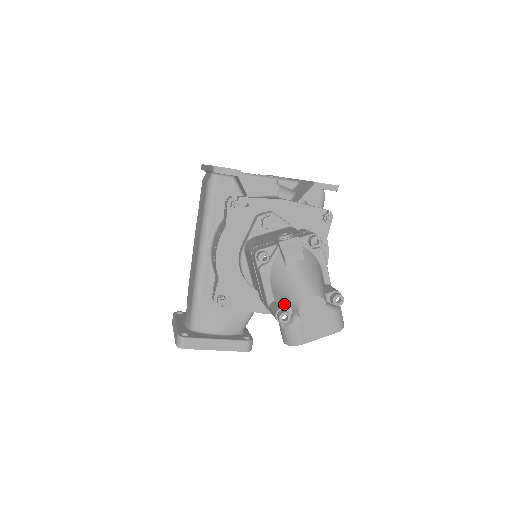
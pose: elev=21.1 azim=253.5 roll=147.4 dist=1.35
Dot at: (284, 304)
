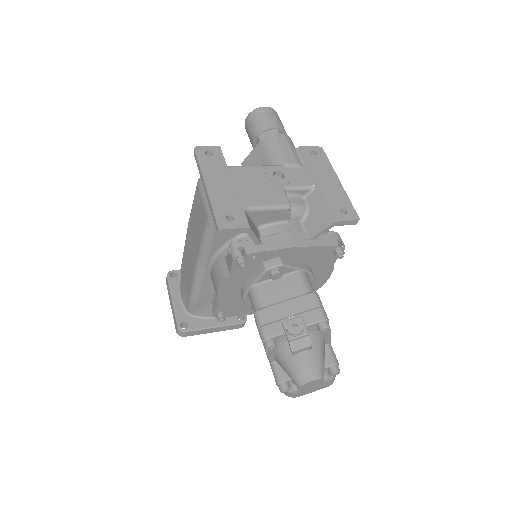
Dot at: (286, 374)
